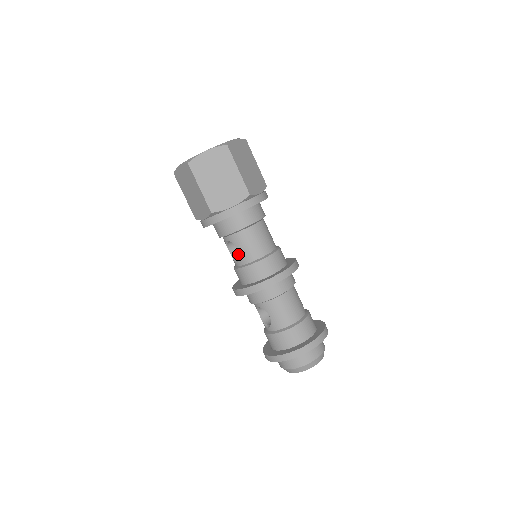
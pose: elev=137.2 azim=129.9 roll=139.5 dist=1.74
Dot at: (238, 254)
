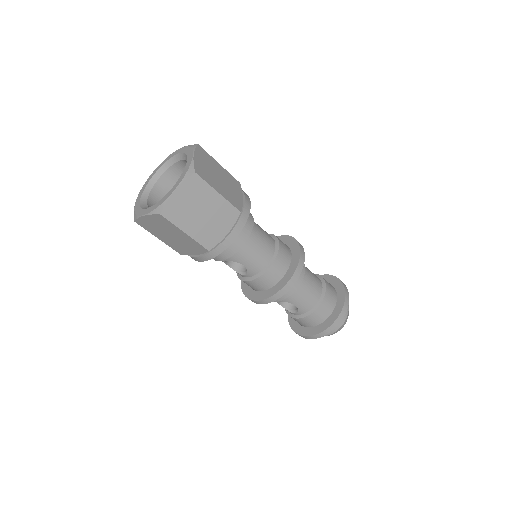
Dot at: (238, 264)
